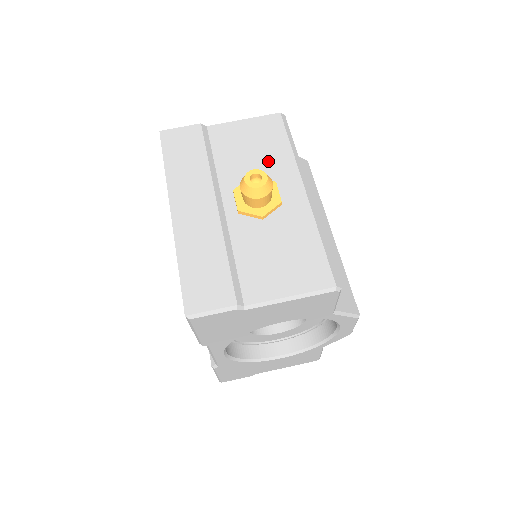
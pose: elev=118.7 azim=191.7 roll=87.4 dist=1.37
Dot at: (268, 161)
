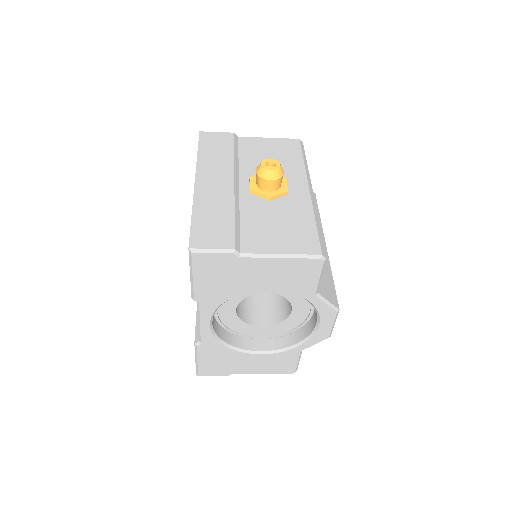
Dot at: (283, 166)
